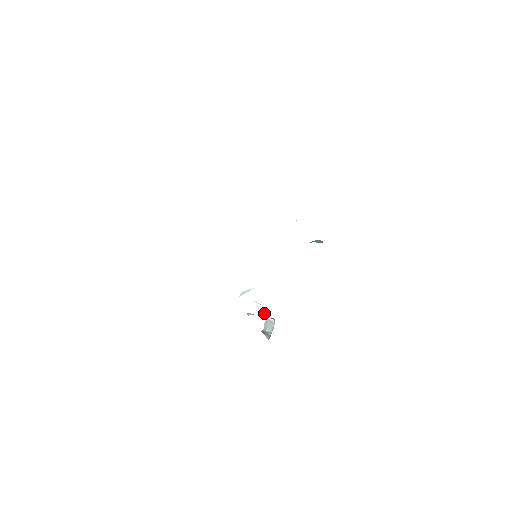
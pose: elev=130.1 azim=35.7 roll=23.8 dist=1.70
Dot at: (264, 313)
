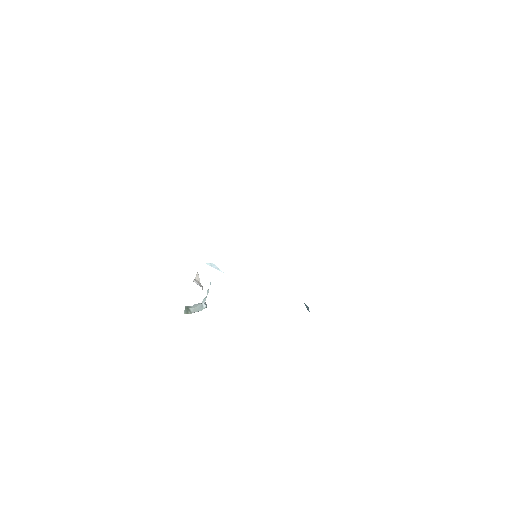
Dot at: (205, 297)
